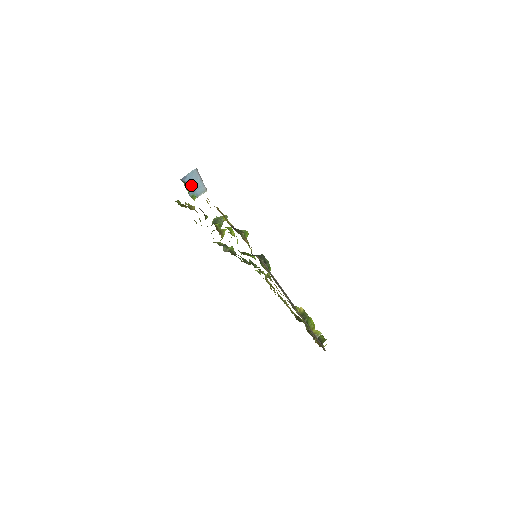
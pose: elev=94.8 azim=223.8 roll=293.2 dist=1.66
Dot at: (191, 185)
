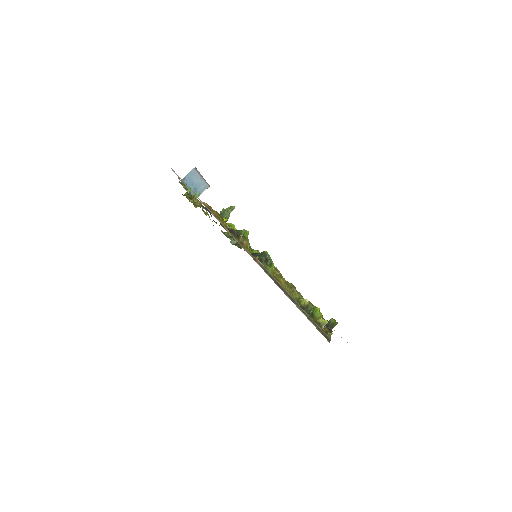
Dot at: (192, 185)
